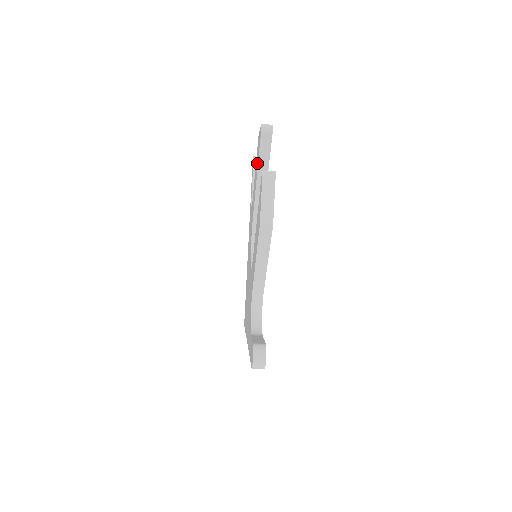
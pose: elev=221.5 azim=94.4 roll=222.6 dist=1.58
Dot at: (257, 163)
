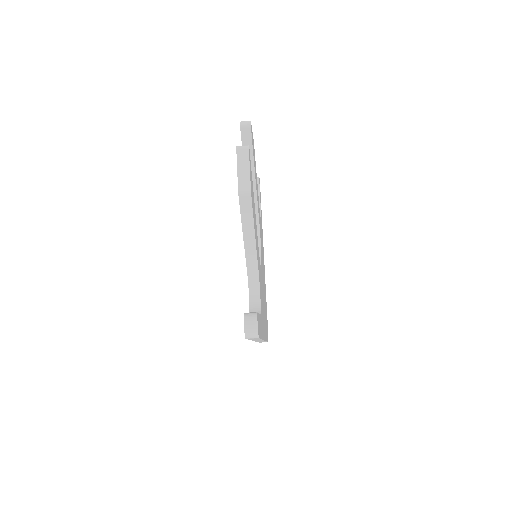
Dot at: occluded
